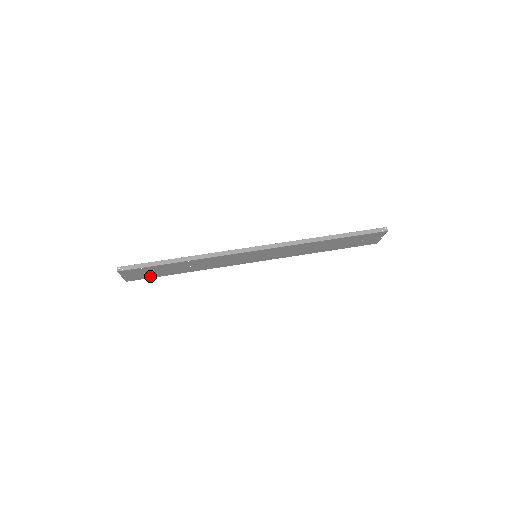
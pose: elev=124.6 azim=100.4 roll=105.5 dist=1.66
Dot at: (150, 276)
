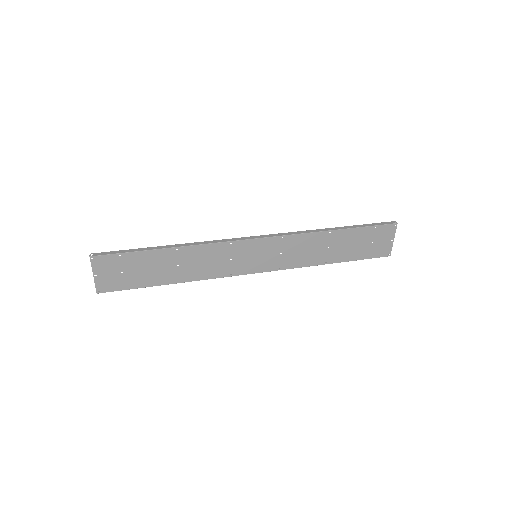
Dot at: (128, 284)
